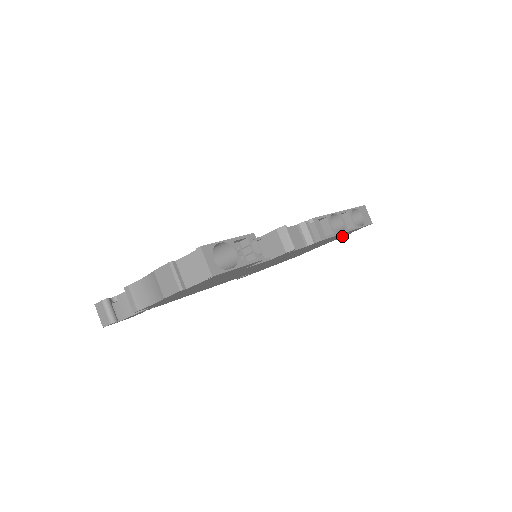
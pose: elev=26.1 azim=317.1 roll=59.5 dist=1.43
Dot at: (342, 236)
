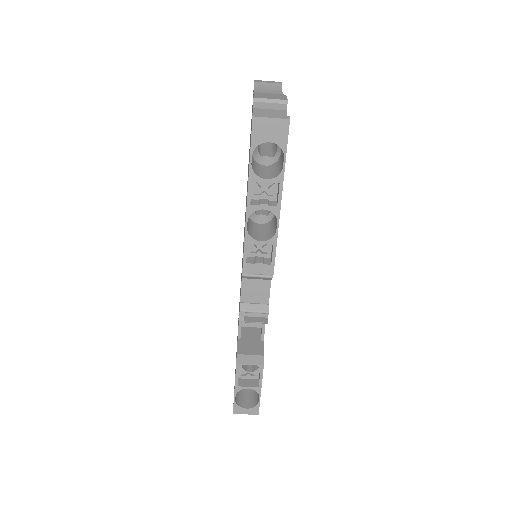
Dot at: occluded
